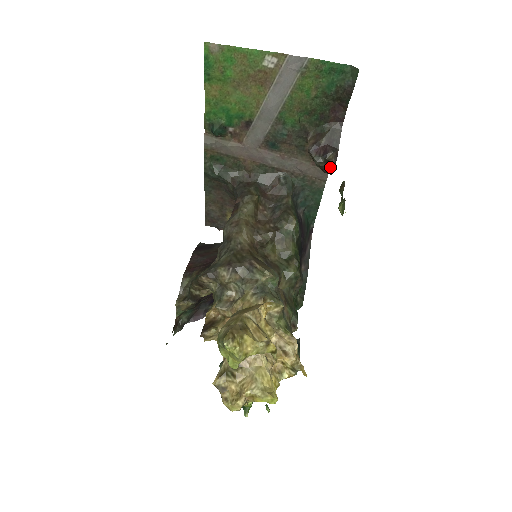
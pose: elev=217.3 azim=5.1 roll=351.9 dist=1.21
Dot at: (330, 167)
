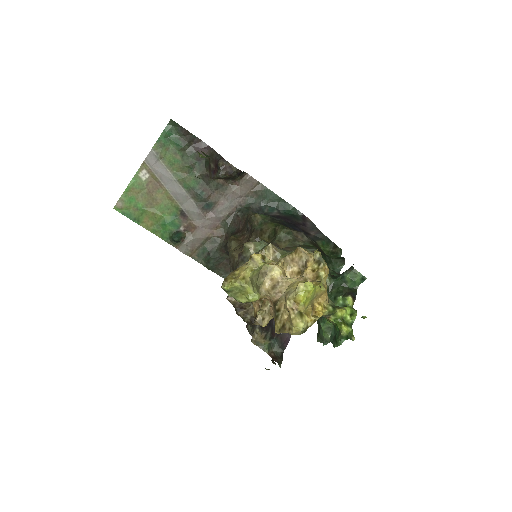
Dot at: (230, 168)
